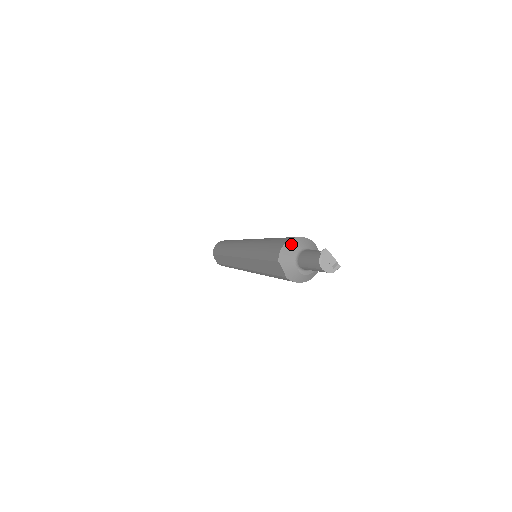
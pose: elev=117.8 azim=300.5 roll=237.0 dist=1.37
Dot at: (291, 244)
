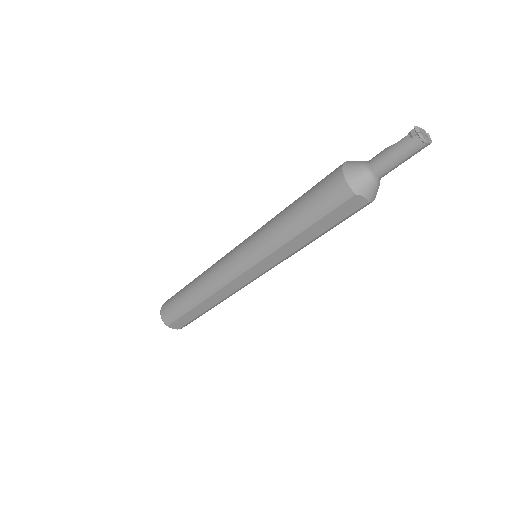
Dot at: (350, 172)
